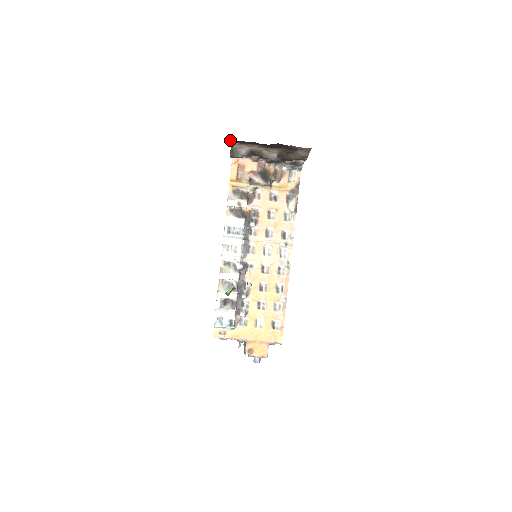
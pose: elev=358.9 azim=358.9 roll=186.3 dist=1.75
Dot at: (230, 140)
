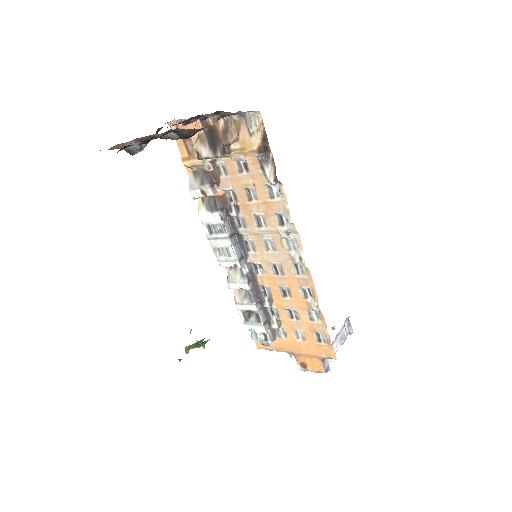
Dot at: occluded
